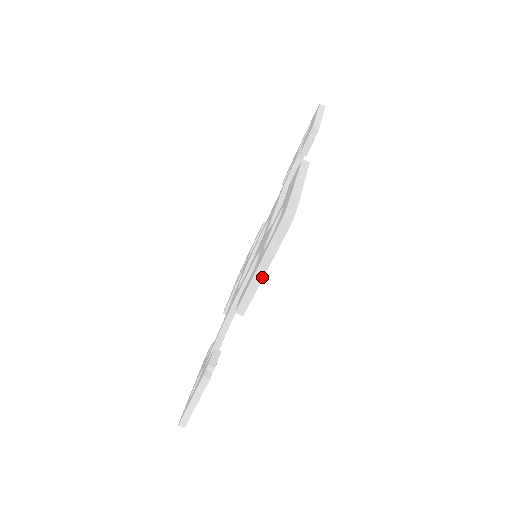
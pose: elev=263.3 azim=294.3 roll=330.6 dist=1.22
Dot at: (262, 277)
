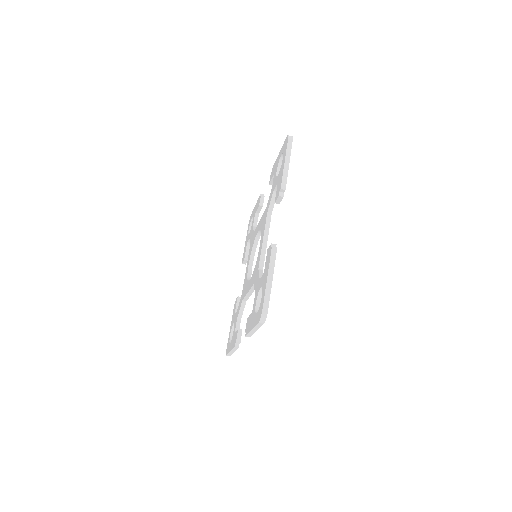
Dot at: occluded
